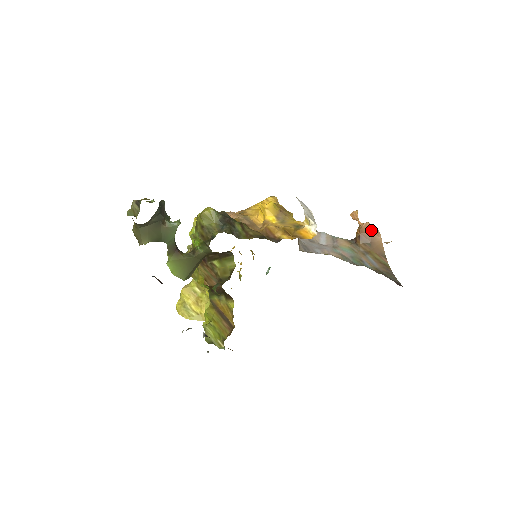
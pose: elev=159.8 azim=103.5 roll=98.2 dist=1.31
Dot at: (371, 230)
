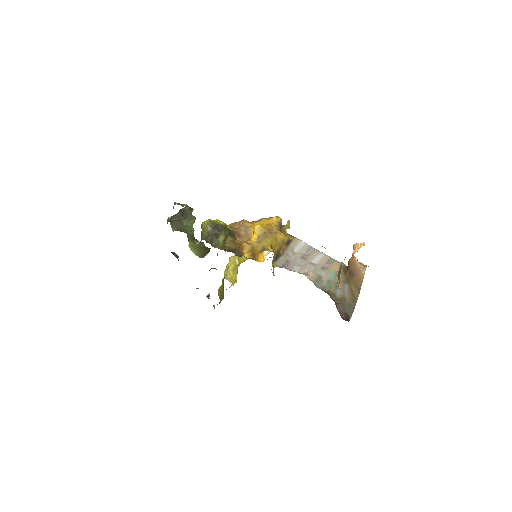
Dot at: (358, 265)
